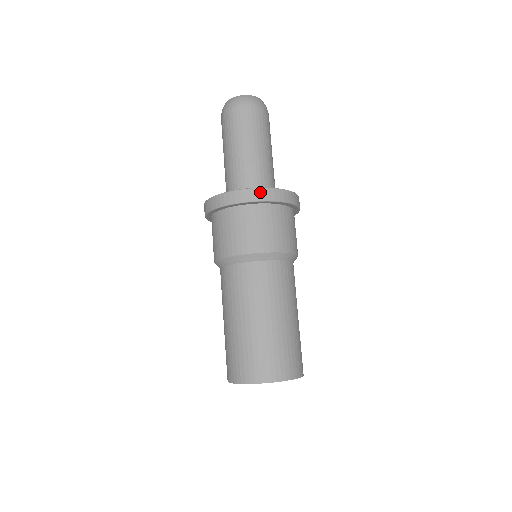
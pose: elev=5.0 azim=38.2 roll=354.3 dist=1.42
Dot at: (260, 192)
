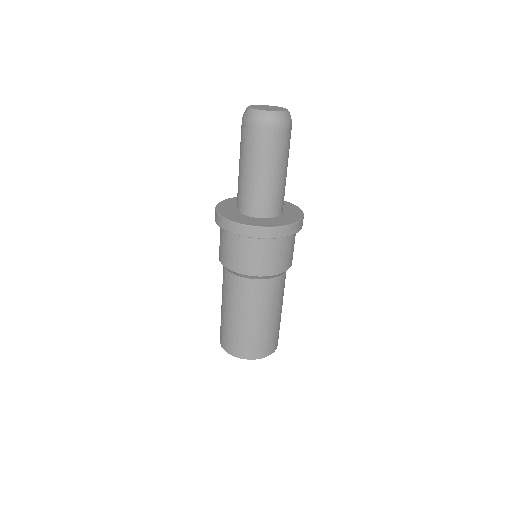
Dot at: (232, 225)
